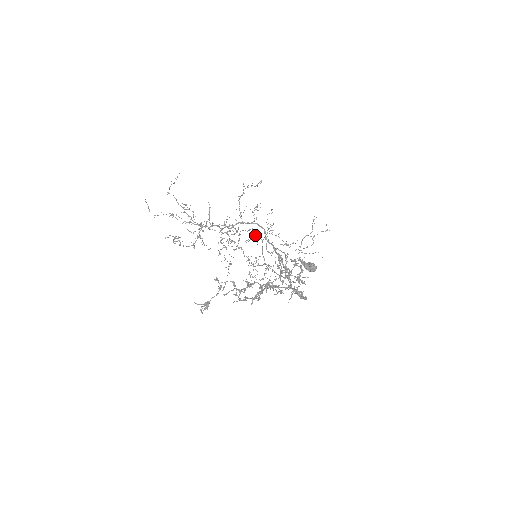
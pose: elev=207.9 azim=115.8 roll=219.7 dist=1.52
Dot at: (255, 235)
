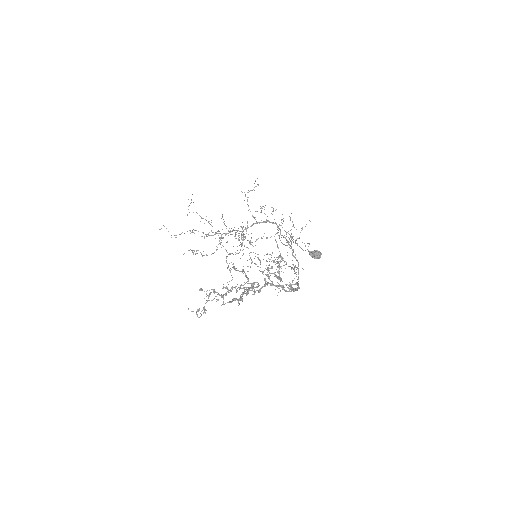
Dot at: occluded
